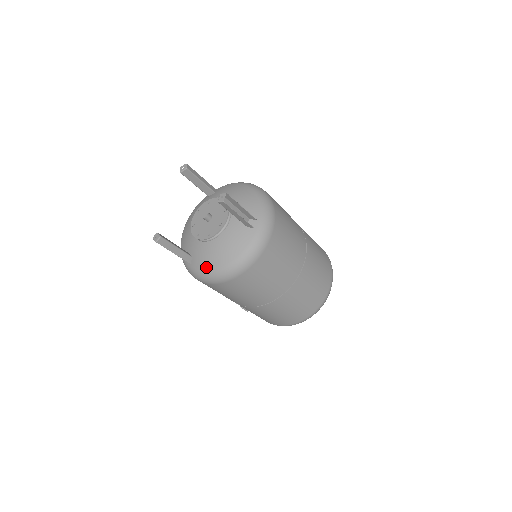
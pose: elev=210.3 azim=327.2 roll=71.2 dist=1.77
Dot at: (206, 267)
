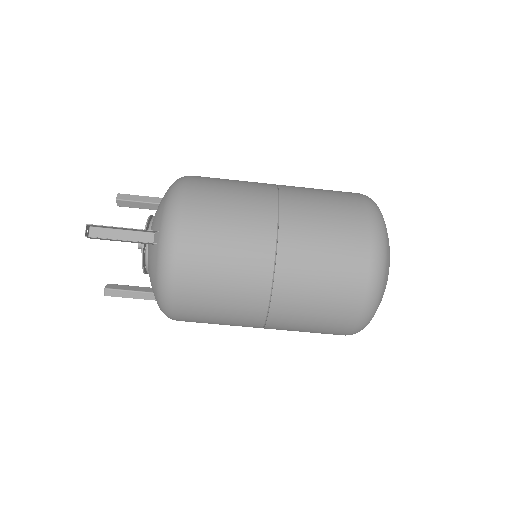
Dot at: occluded
